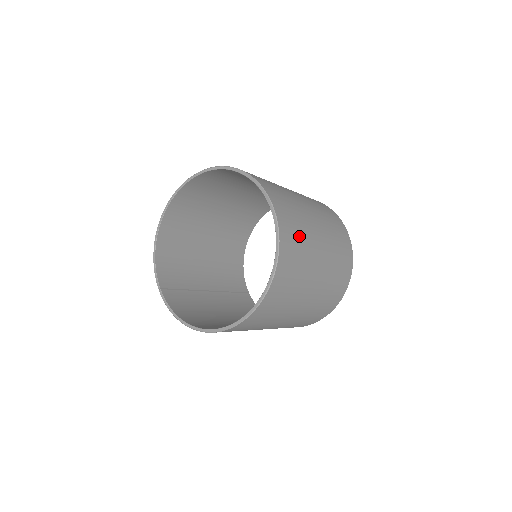
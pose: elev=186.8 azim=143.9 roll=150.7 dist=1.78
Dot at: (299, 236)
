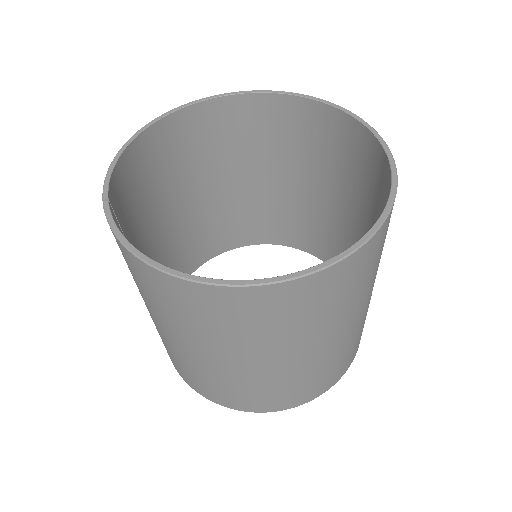
Dot at: occluded
